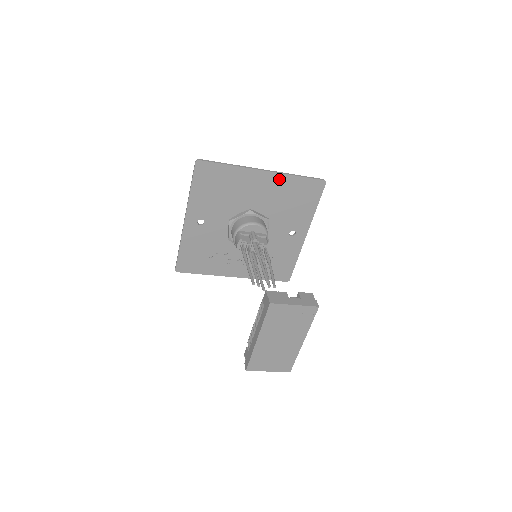
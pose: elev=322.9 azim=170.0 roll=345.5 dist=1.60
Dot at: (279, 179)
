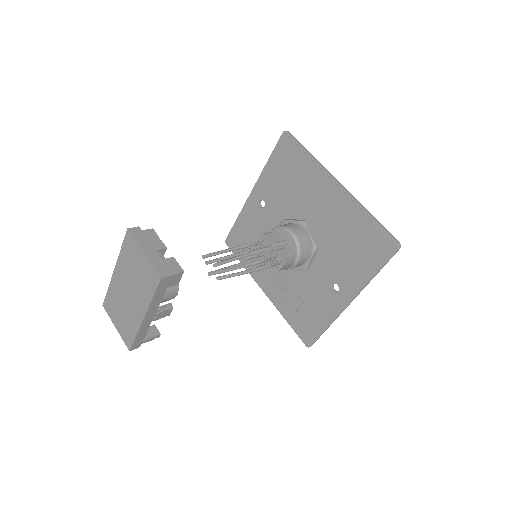
Dot at: (349, 205)
